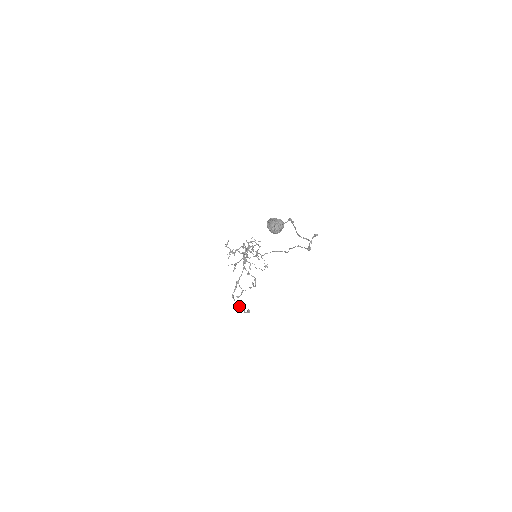
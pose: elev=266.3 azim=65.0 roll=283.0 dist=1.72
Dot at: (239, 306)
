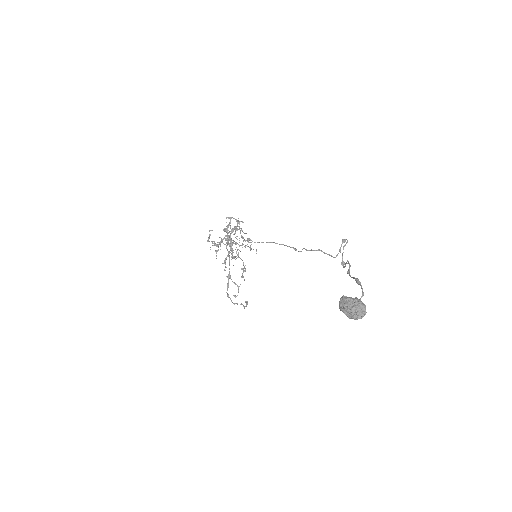
Dot at: (237, 303)
